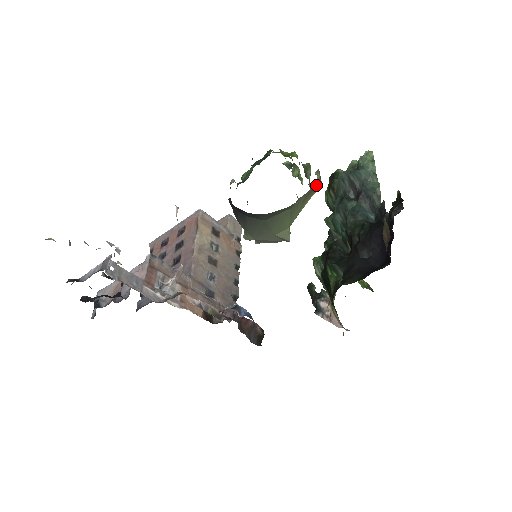
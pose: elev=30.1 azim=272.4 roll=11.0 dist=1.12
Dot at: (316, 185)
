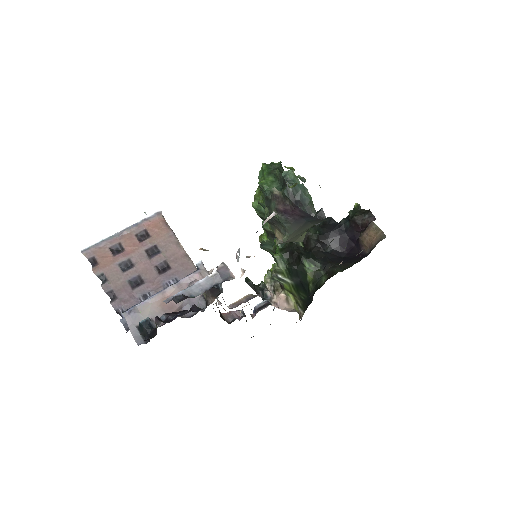
Dot at: occluded
